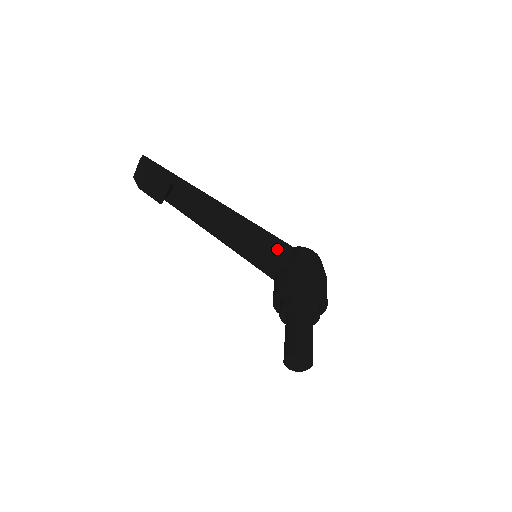
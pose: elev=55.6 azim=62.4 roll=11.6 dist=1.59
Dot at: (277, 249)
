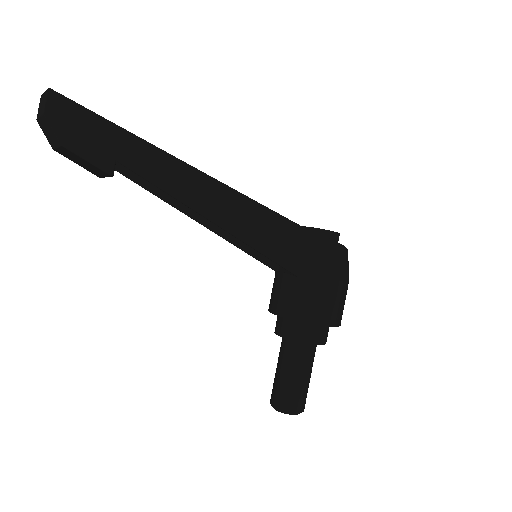
Dot at: (289, 250)
